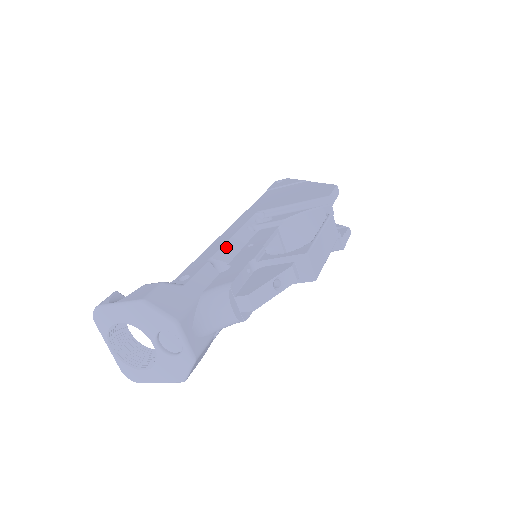
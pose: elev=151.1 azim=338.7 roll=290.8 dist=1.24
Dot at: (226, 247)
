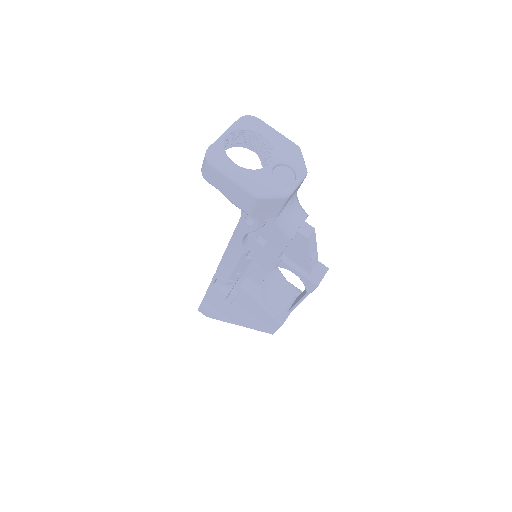
Dot at: occluded
